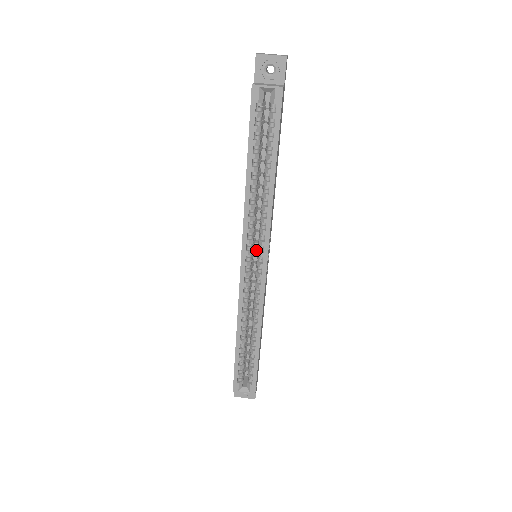
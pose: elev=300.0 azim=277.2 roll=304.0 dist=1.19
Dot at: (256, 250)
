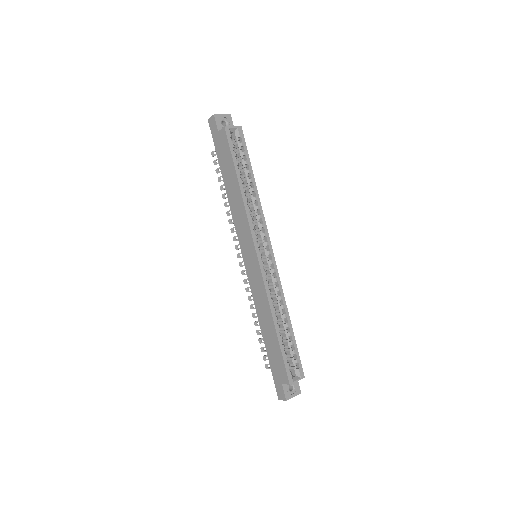
Dot at: occluded
